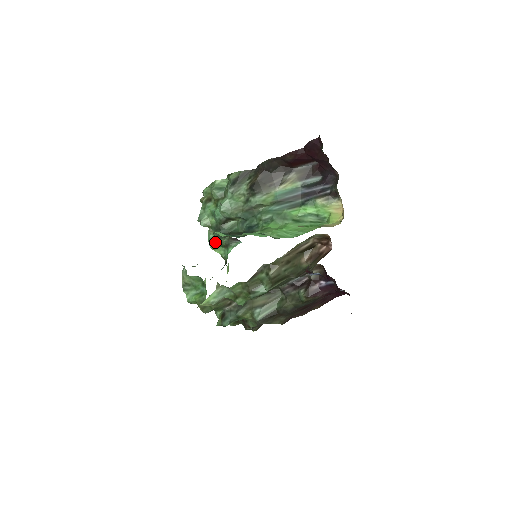
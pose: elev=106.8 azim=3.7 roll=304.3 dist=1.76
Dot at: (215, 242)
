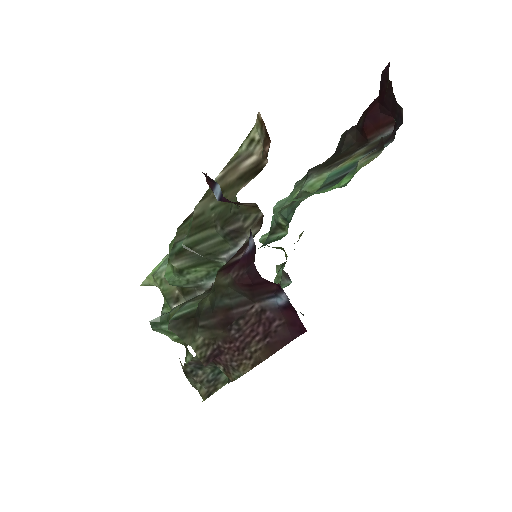
Dot at: occluded
